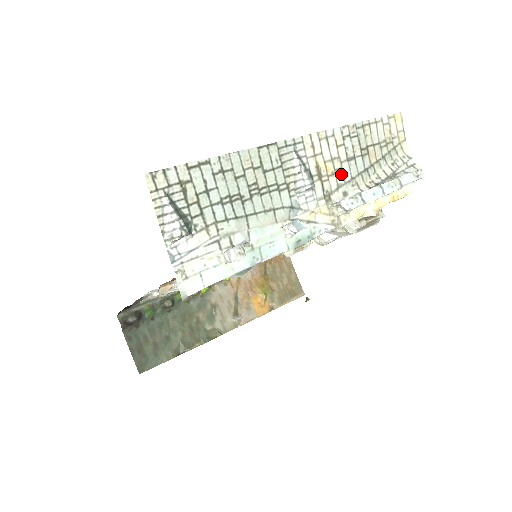
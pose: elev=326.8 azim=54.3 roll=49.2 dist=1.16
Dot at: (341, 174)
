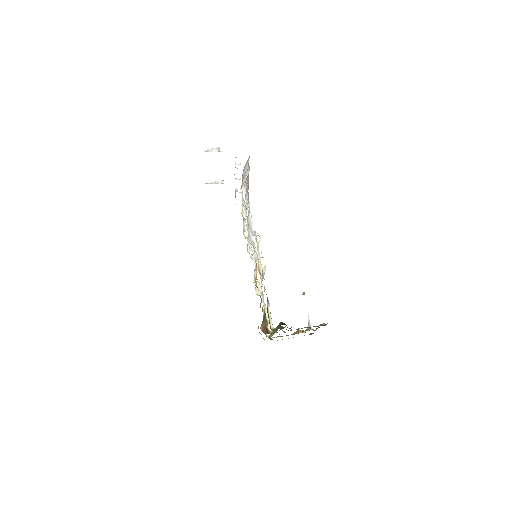
Dot at: occluded
